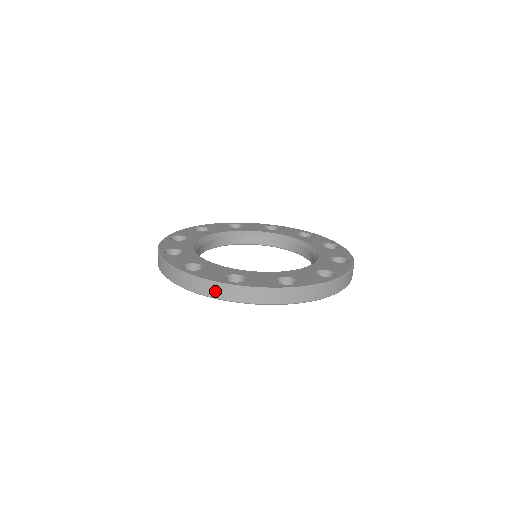
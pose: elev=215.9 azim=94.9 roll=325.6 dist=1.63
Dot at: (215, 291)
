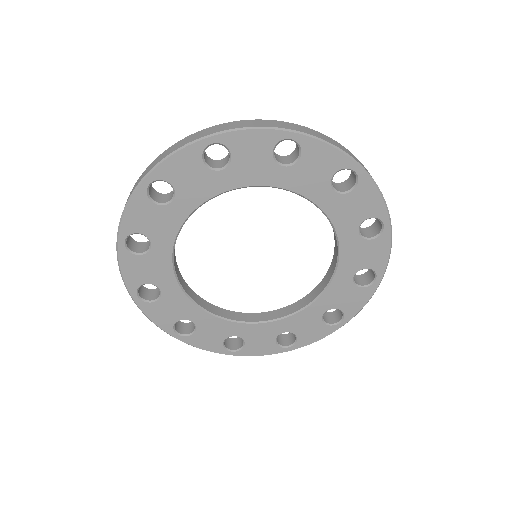
Dot at: occluded
